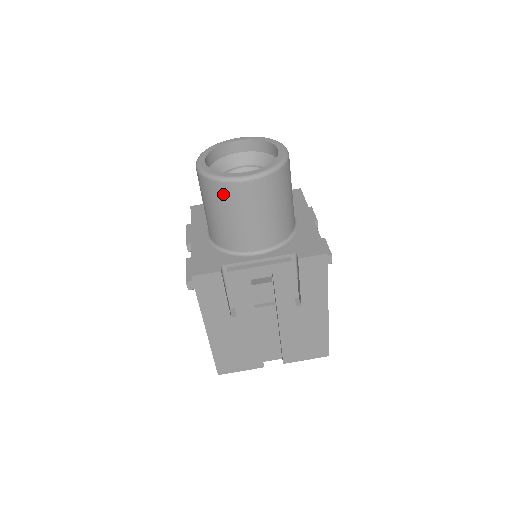
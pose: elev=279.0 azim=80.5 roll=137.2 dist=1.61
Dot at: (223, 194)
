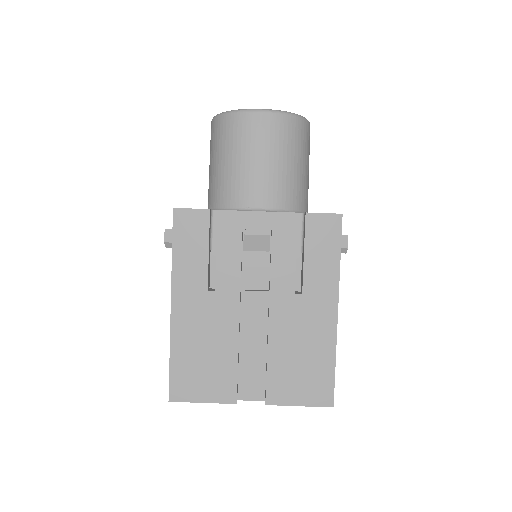
Dot at: (233, 128)
